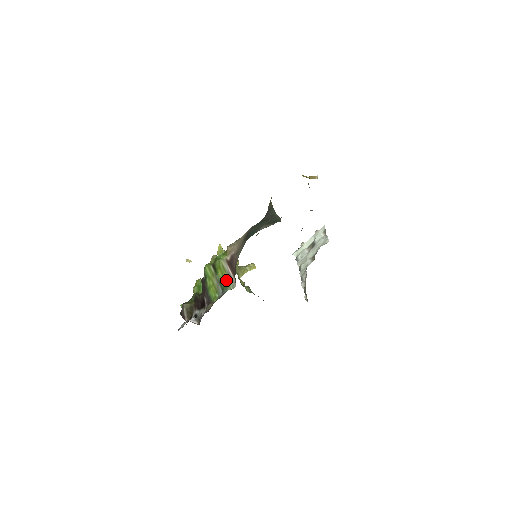
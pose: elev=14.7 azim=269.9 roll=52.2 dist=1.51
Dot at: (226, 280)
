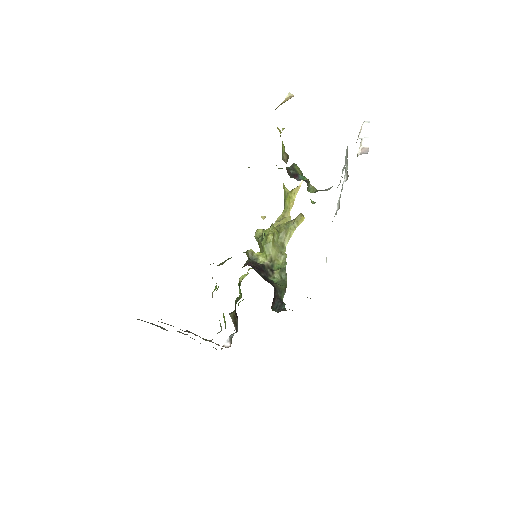
Dot at: occluded
